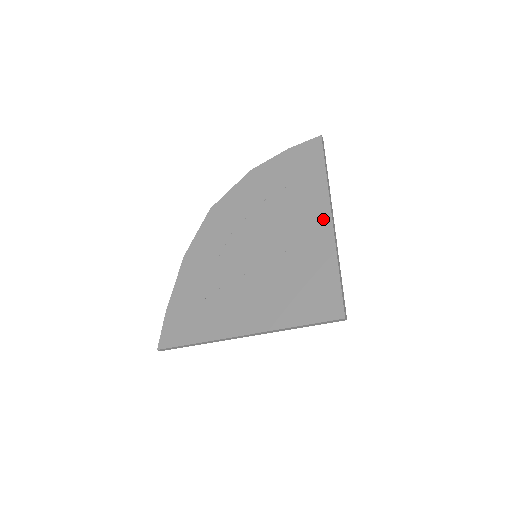
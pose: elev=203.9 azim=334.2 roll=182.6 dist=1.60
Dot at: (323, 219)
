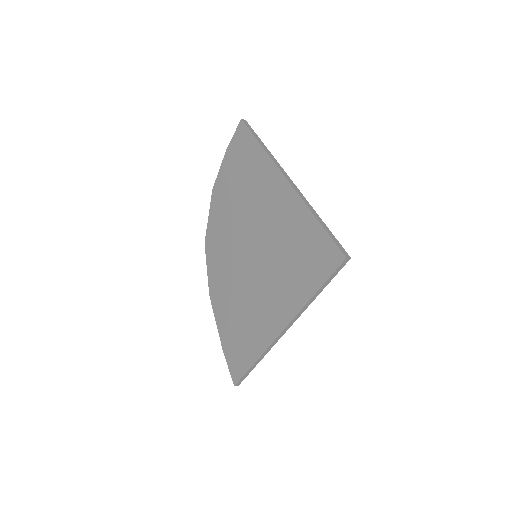
Dot at: (282, 186)
